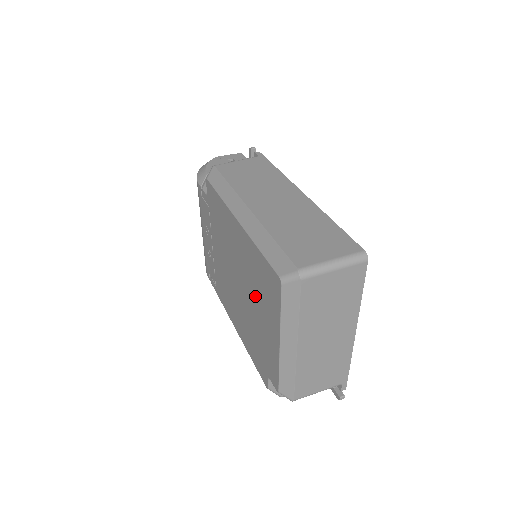
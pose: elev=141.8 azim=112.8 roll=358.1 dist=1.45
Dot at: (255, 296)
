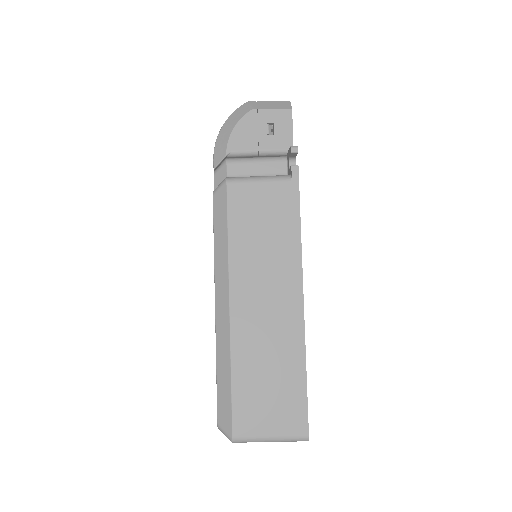
Dot at: occluded
